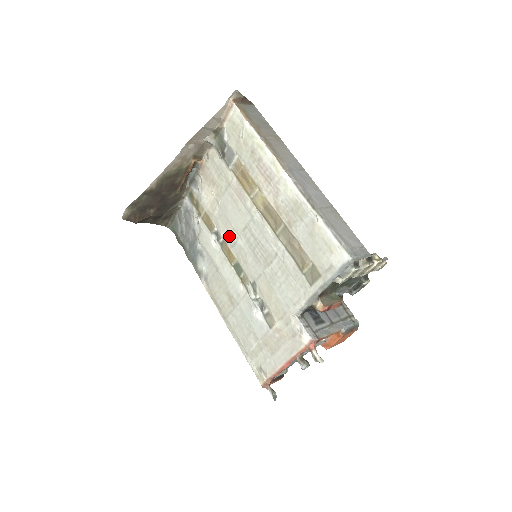
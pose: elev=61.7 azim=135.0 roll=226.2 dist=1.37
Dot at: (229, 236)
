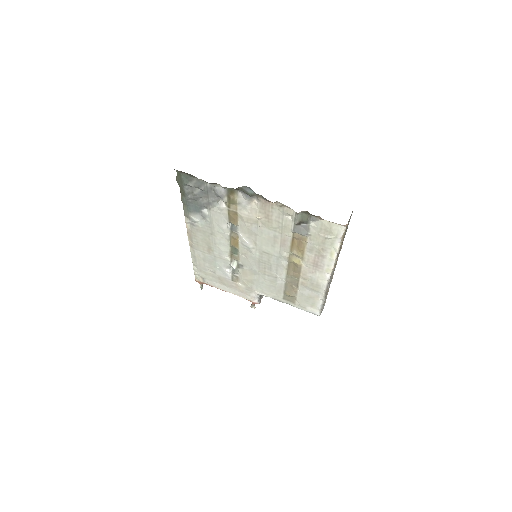
Dot at: (247, 241)
